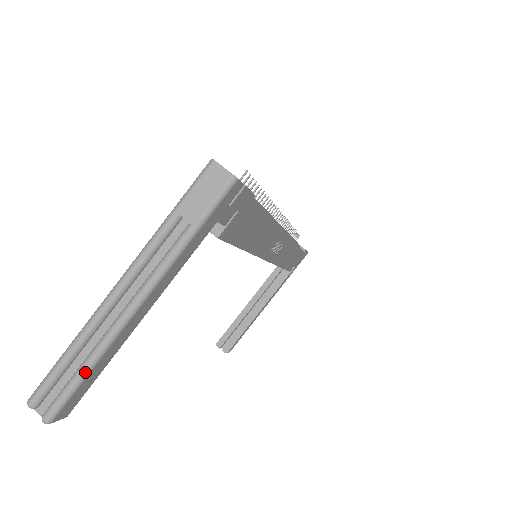
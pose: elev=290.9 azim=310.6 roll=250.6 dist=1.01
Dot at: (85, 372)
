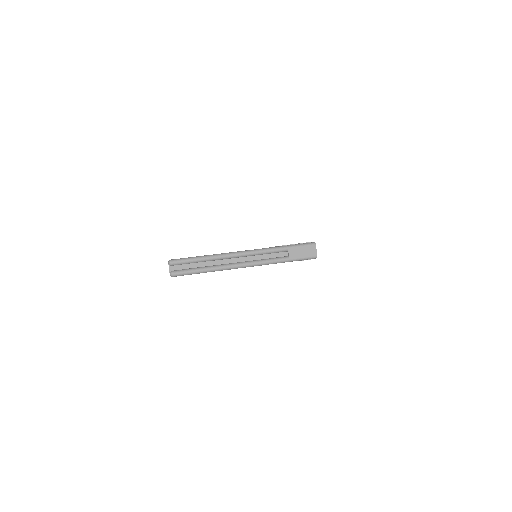
Dot at: (204, 271)
